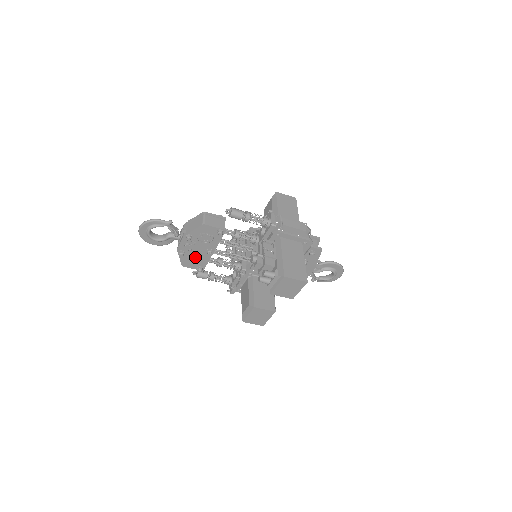
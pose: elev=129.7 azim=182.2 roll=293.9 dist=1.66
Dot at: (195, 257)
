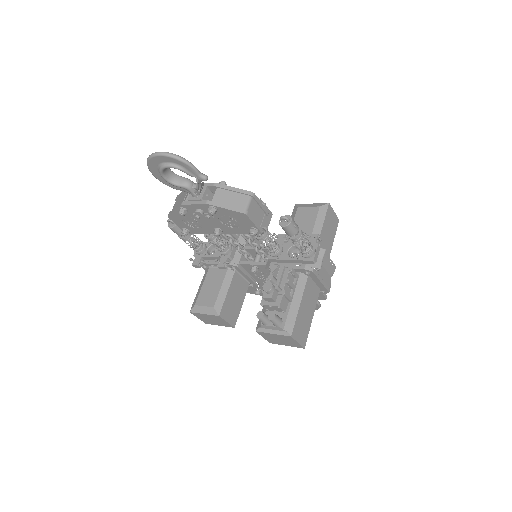
Dot at: (193, 221)
